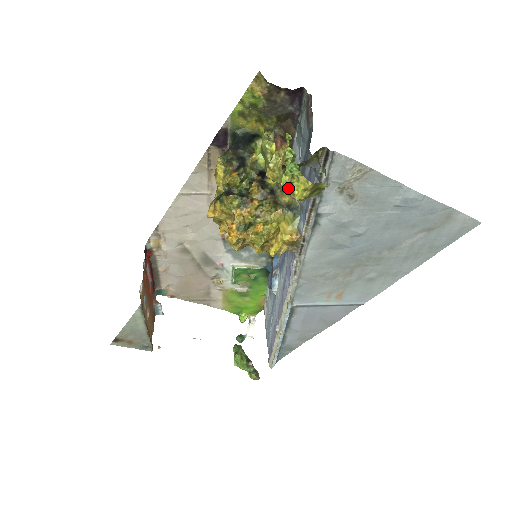
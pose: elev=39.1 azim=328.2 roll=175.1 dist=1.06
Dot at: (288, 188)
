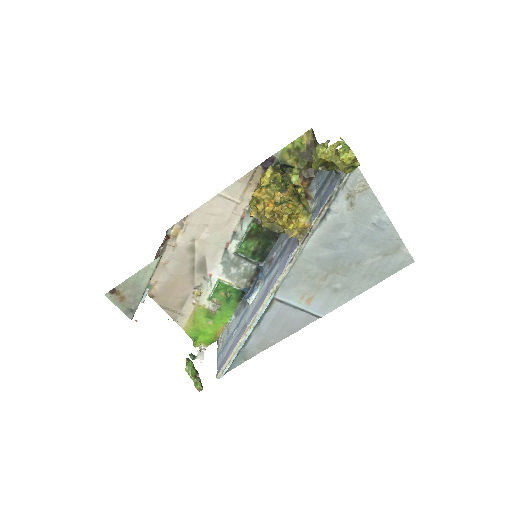
Dot at: (340, 156)
